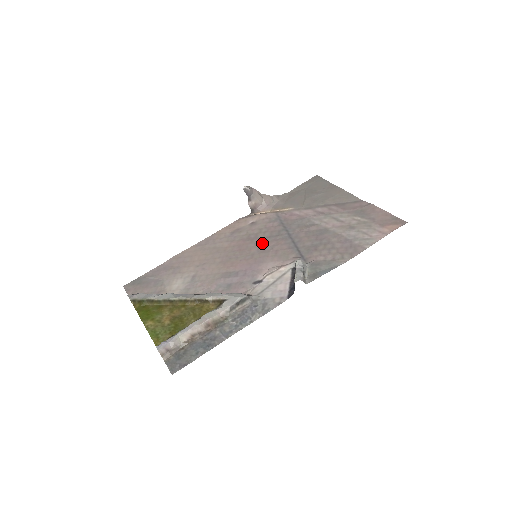
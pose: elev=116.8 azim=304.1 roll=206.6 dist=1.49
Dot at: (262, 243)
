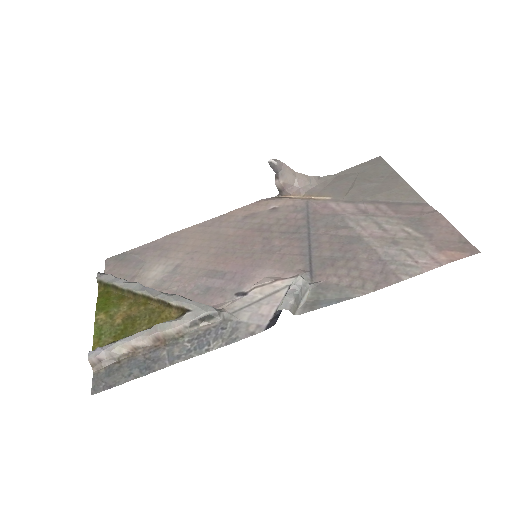
Dot at: (271, 239)
